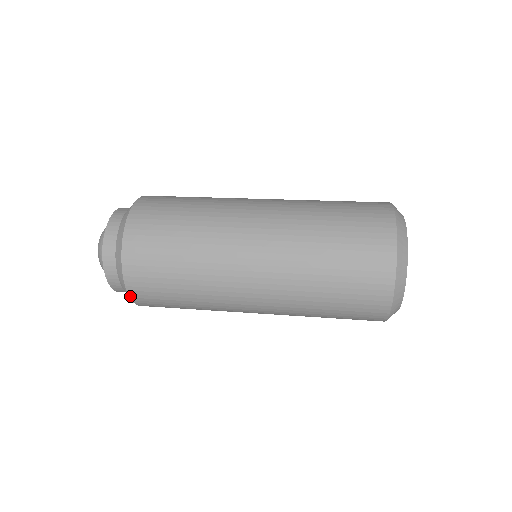
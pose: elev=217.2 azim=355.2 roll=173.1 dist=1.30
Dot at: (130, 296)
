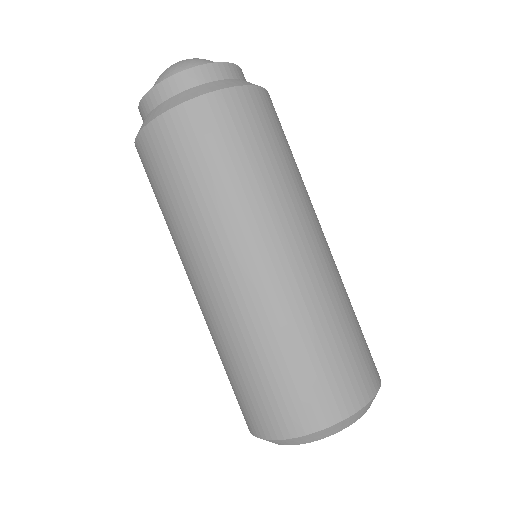
Dot at: (149, 124)
